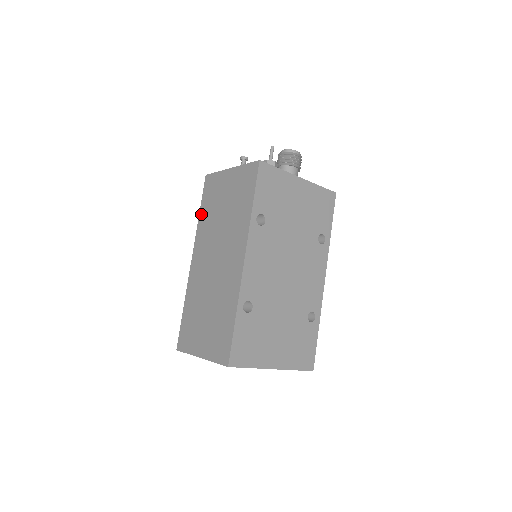
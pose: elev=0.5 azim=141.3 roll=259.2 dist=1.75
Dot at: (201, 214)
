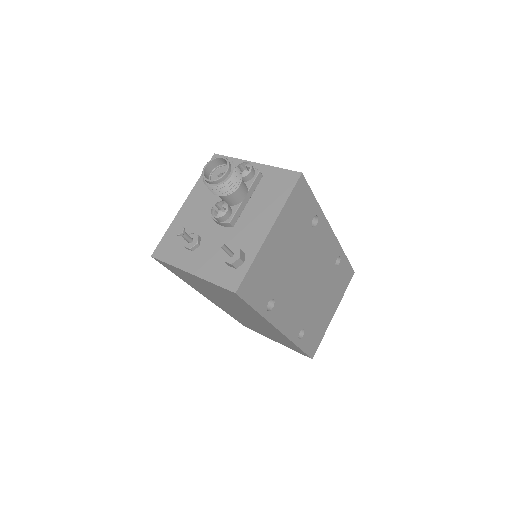
Dot at: occluded
